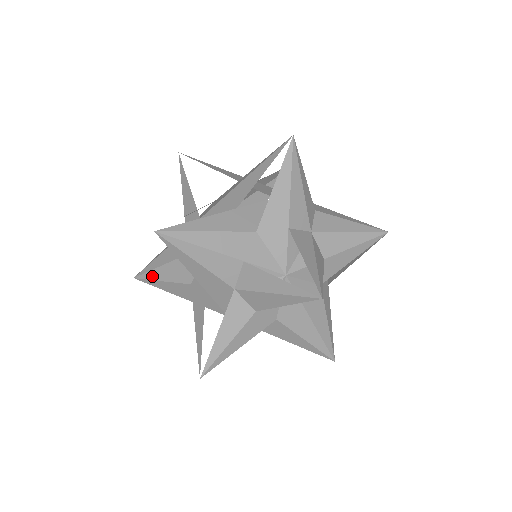
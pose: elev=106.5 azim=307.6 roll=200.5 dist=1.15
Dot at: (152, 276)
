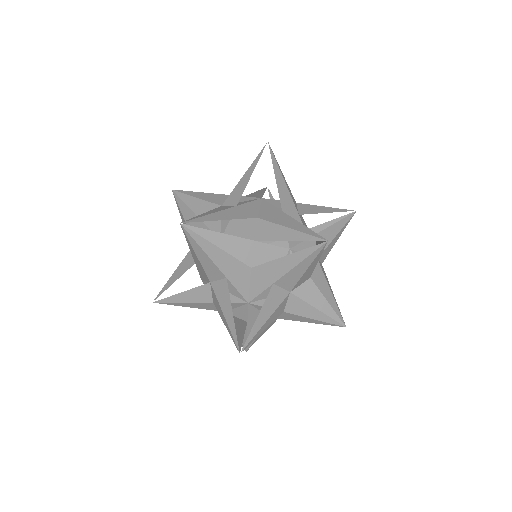
Dot at: (181, 205)
